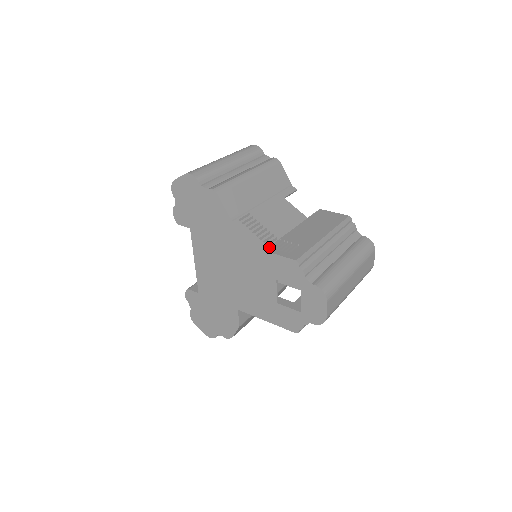
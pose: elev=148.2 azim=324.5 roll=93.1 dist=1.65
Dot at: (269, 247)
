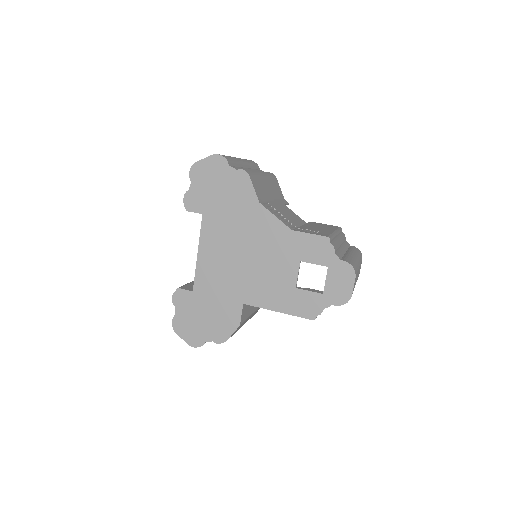
Dot at: (294, 229)
